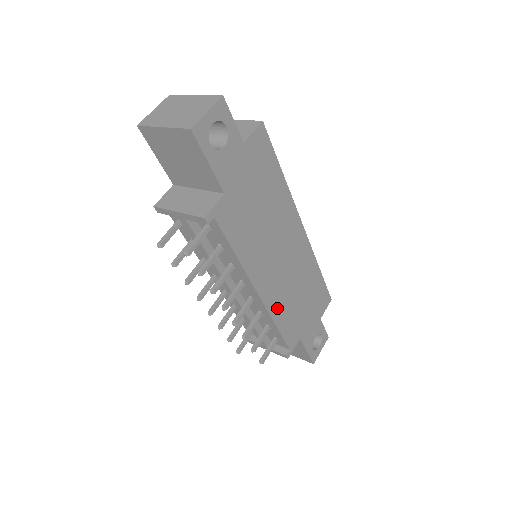
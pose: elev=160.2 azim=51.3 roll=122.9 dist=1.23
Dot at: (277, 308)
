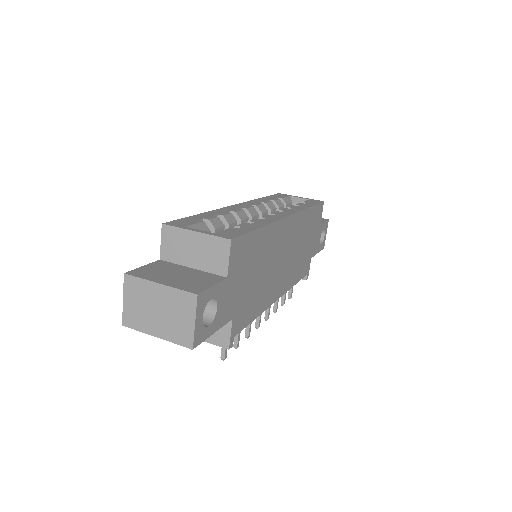
Dot at: (291, 279)
